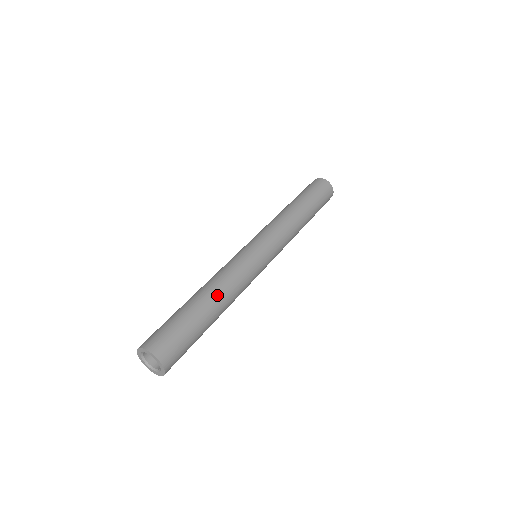
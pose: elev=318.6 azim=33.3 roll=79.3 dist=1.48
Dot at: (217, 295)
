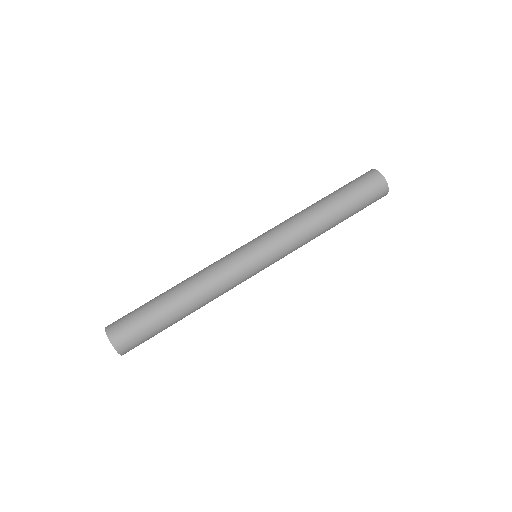
Dot at: (195, 307)
